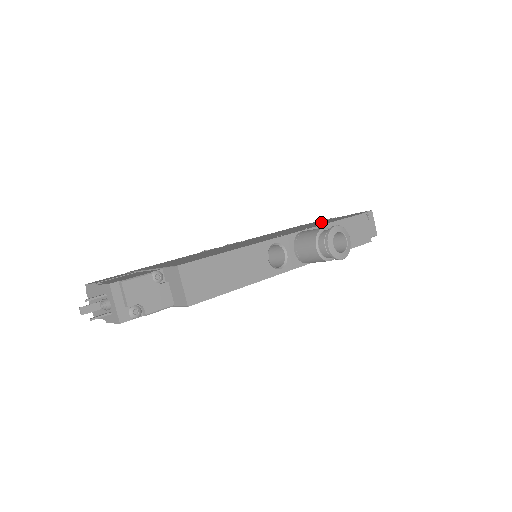
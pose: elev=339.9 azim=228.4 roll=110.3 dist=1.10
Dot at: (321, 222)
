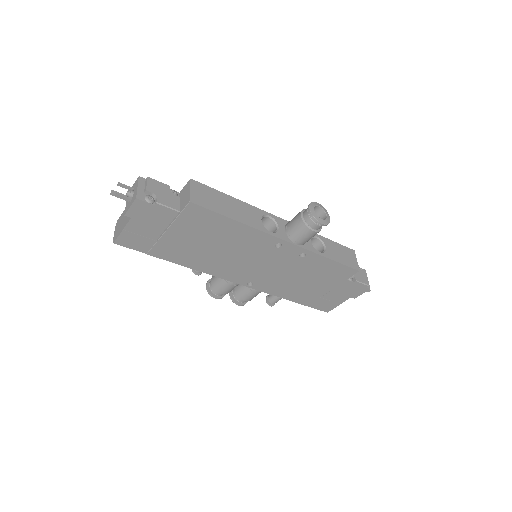
Dot at: occluded
